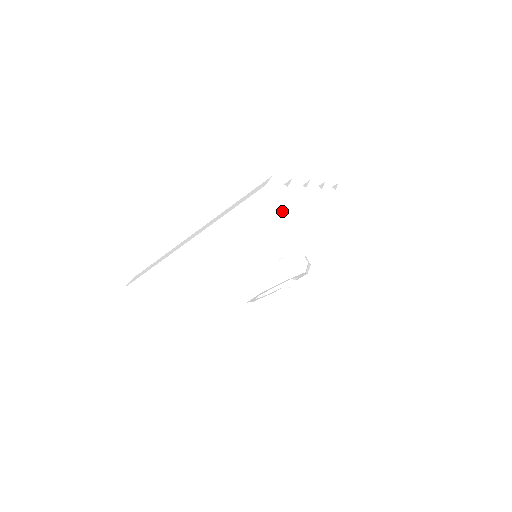
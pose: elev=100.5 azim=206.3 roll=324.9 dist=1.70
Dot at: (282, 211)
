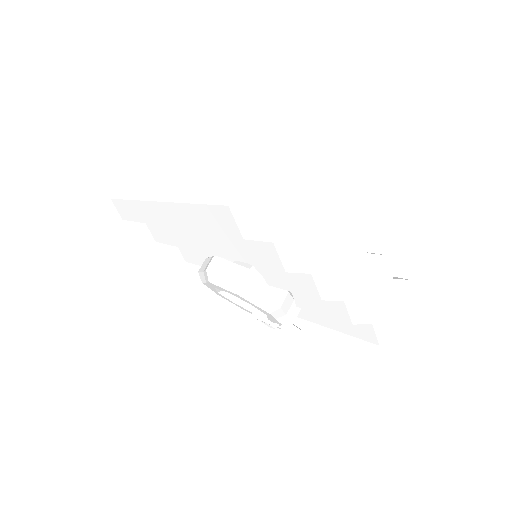
Dot at: (247, 189)
